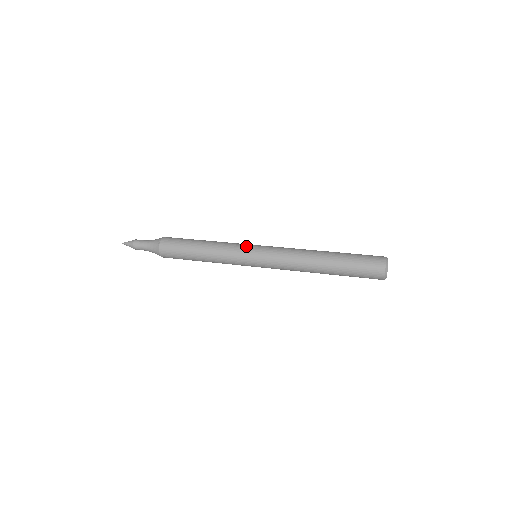
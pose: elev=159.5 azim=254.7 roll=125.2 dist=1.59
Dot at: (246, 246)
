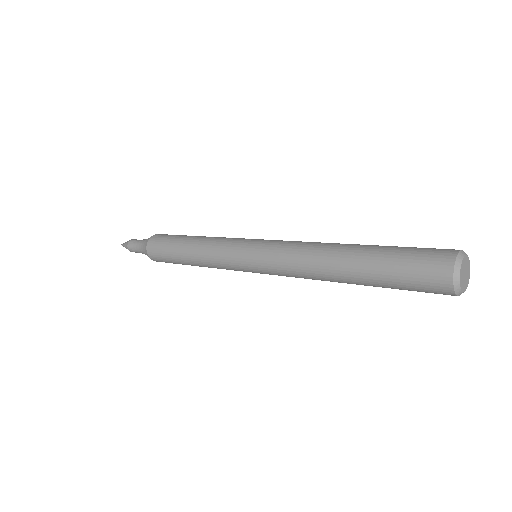
Dot at: occluded
